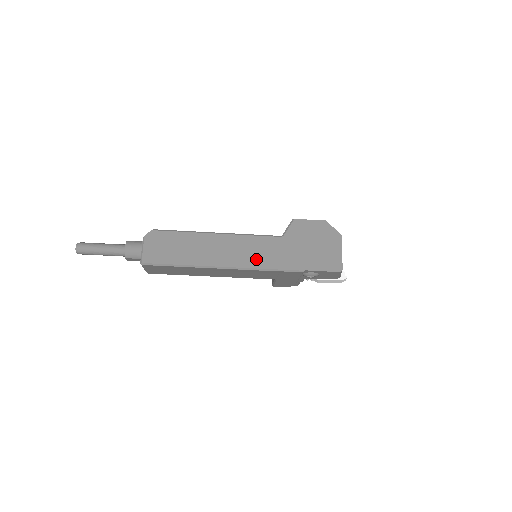
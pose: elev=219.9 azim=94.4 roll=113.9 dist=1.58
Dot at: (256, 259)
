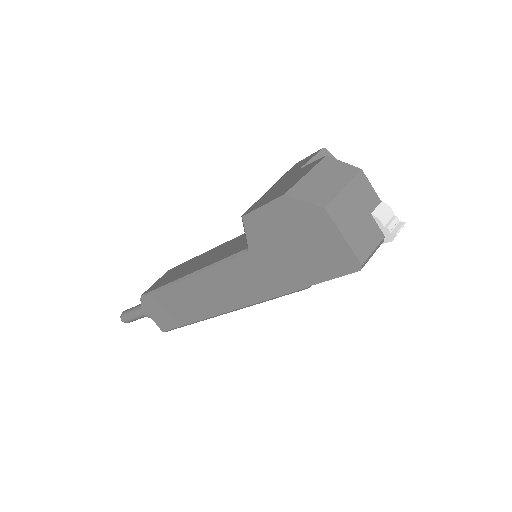
Dot at: (244, 293)
